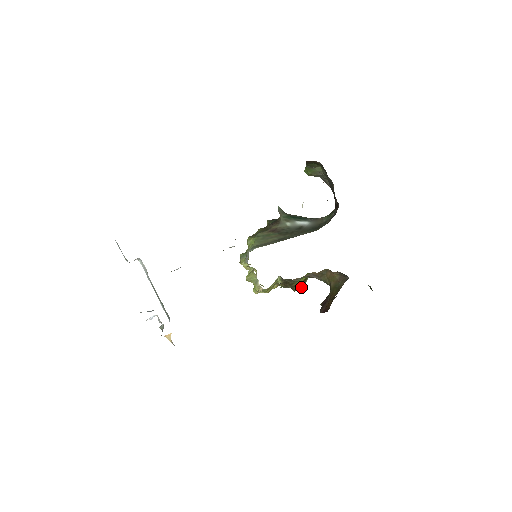
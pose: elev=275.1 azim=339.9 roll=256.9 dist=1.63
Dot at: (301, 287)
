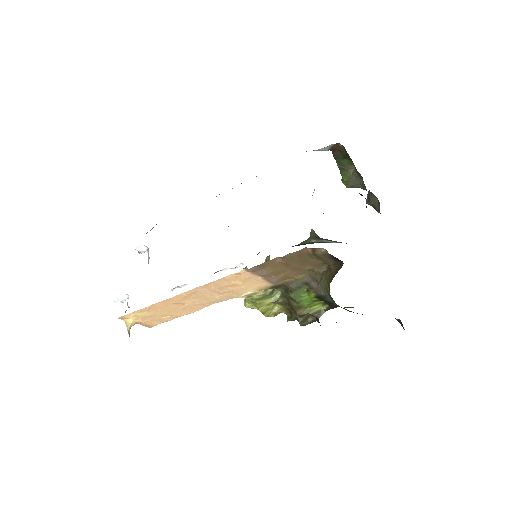
Dot at: (311, 321)
